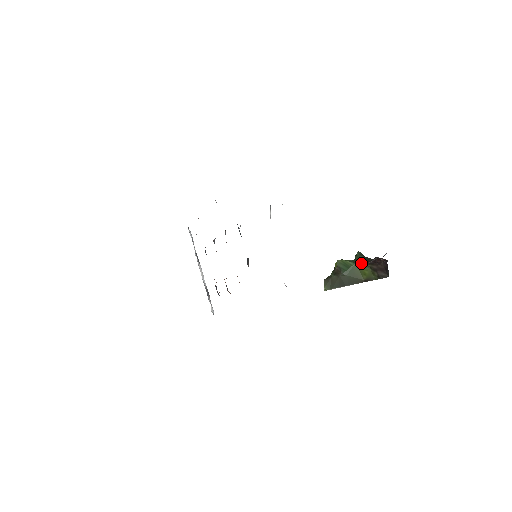
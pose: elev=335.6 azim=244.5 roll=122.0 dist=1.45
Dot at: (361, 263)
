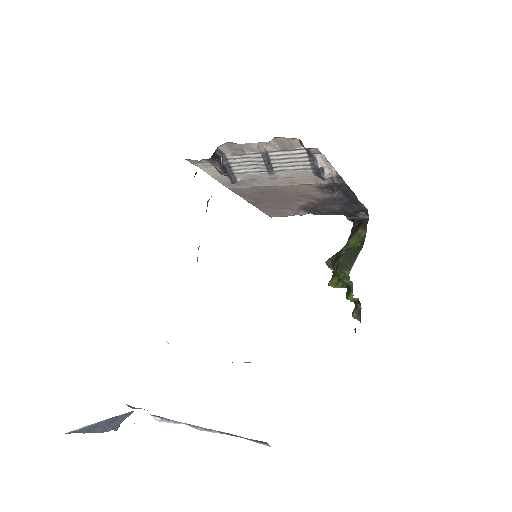
Dot at: (343, 247)
